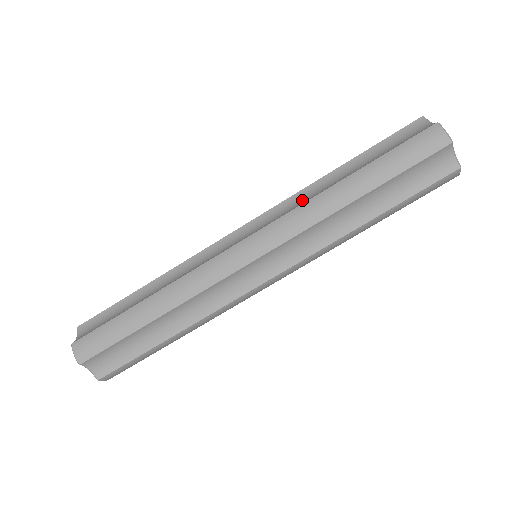
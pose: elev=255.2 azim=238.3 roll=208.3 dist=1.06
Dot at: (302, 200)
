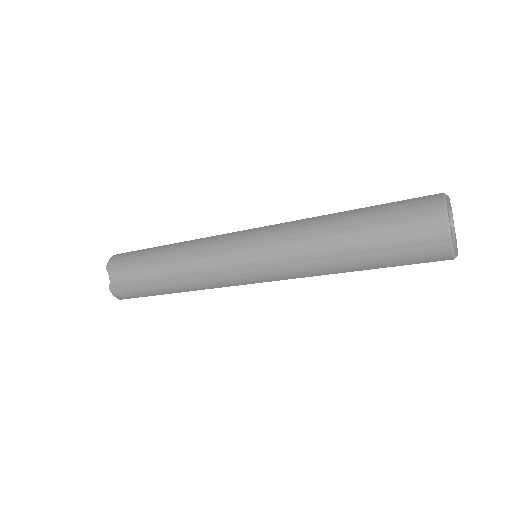
Dot at: (302, 249)
